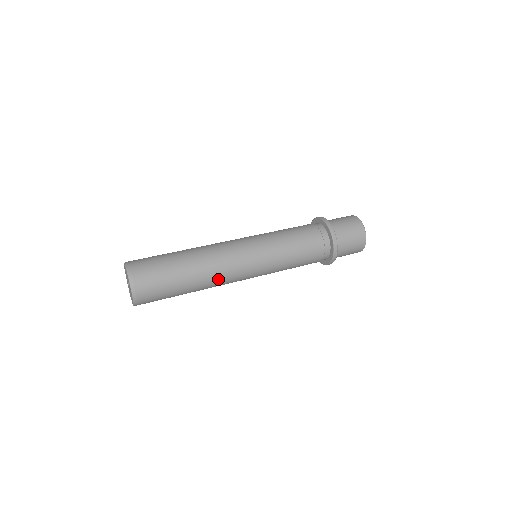
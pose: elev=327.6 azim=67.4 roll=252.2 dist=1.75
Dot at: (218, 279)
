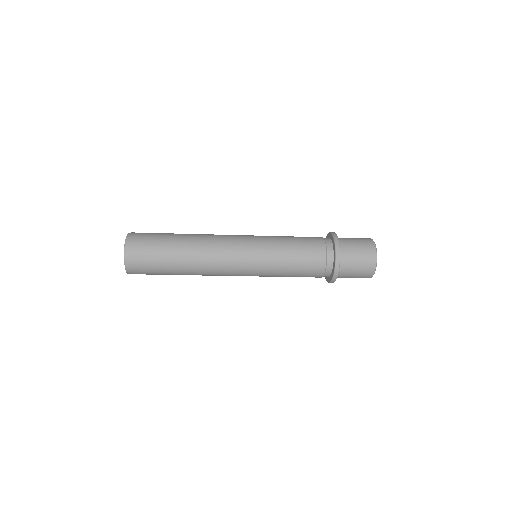
Dot at: (209, 244)
